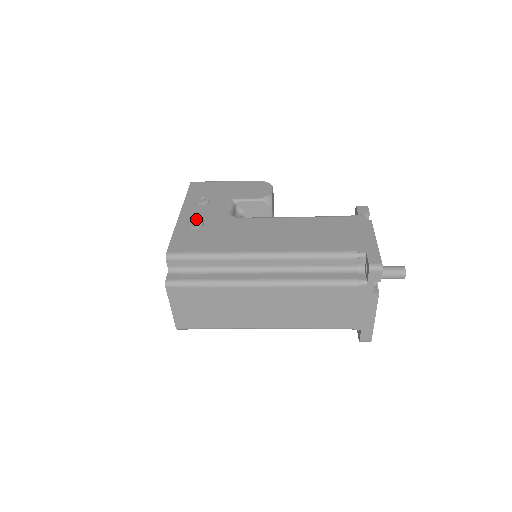
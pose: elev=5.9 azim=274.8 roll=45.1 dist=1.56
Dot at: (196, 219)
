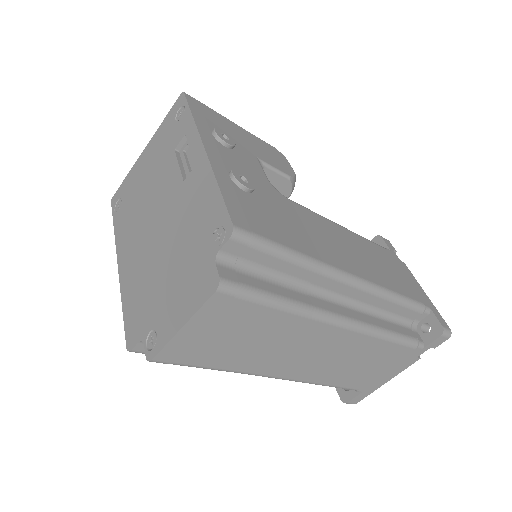
Dot at: (241, 173)
